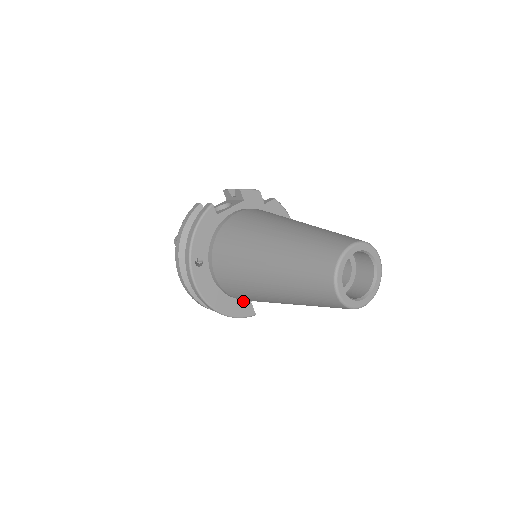
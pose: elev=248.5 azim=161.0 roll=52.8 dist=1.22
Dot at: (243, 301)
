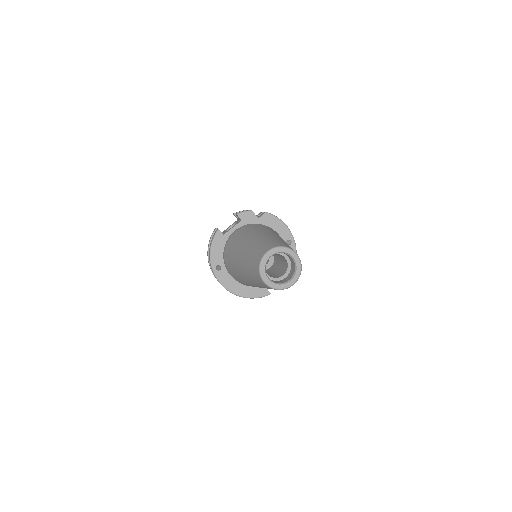
Dot at: occluded
